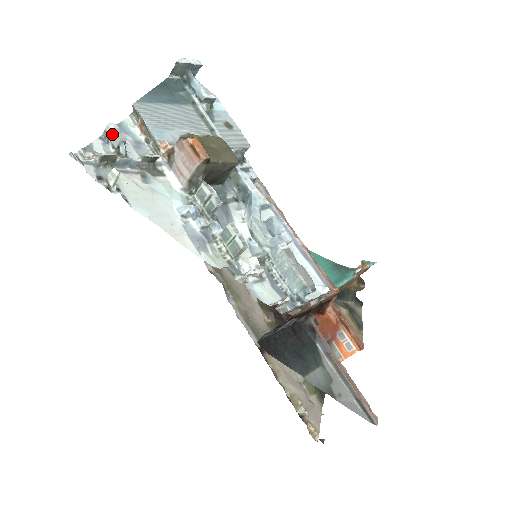
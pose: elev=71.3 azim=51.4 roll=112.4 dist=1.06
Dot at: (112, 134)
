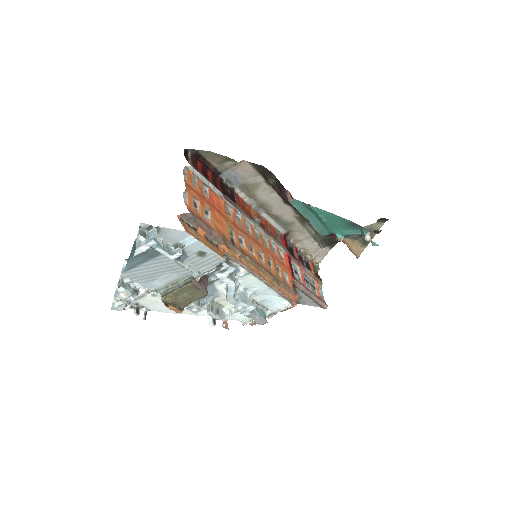
Dot at: (123, 292)
